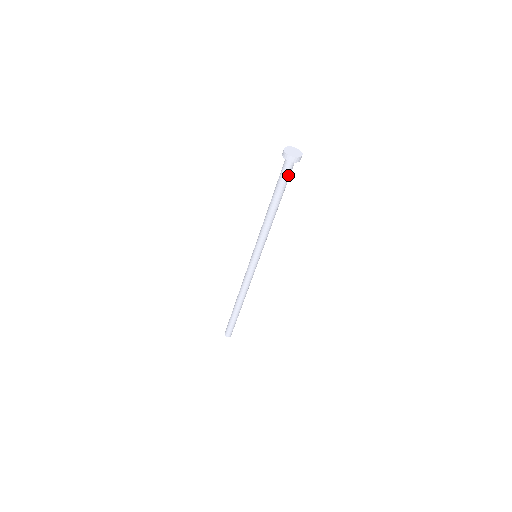
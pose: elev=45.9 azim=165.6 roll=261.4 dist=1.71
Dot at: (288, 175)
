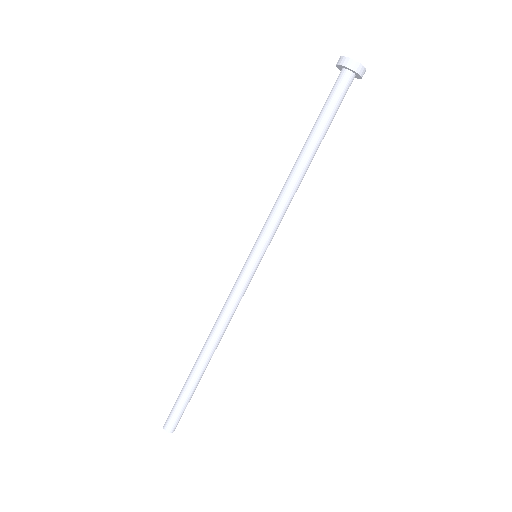
Dot at: (337, 99)
